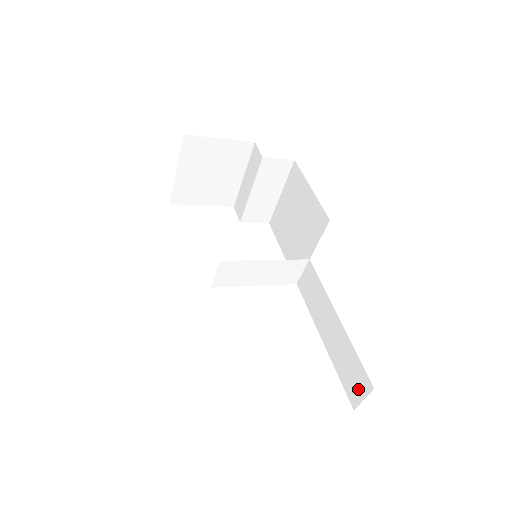
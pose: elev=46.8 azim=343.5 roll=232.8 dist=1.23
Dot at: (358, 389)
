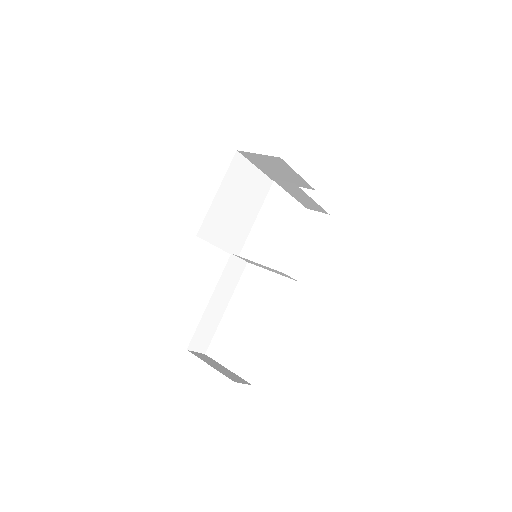
Dot at: occluded
